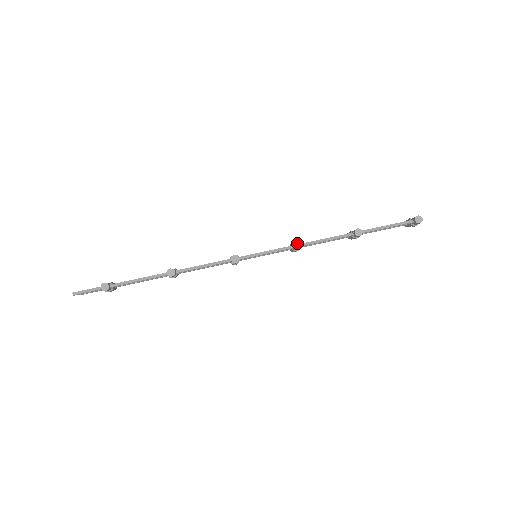
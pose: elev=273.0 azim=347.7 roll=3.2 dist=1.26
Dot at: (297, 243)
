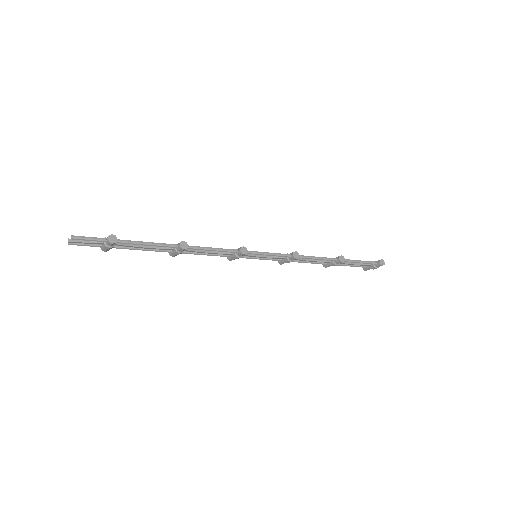
Dot at: (296, 253)
